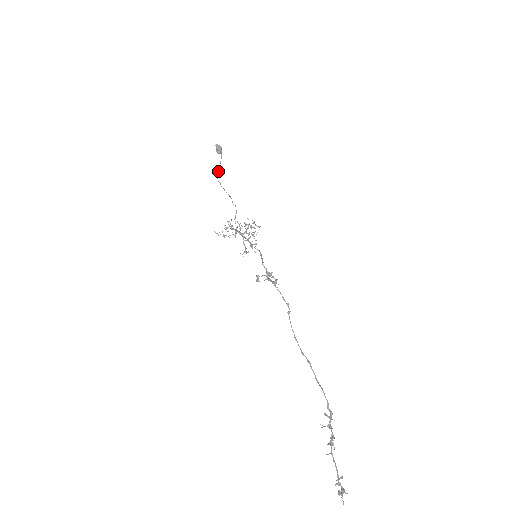
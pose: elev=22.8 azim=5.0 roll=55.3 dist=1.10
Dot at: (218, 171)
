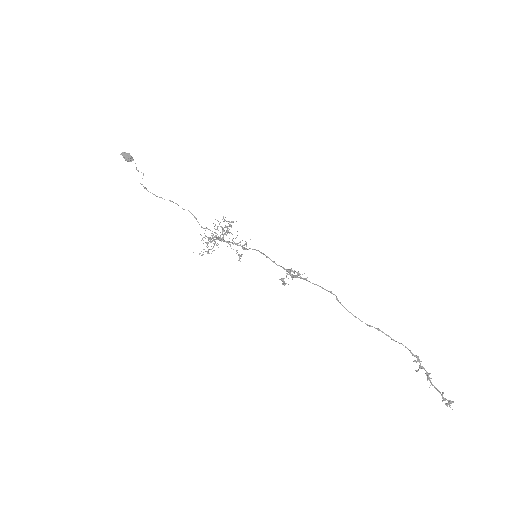
Dot at: occluded
